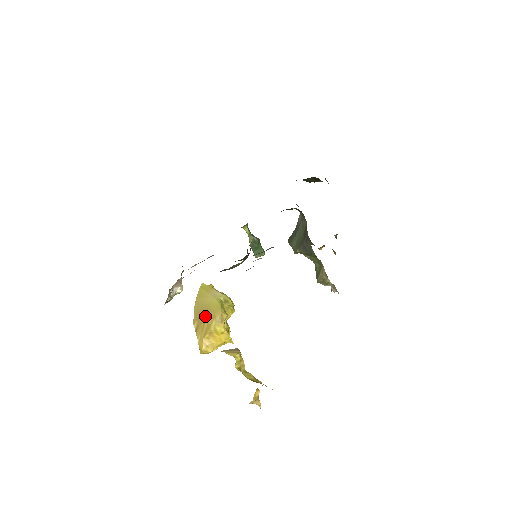
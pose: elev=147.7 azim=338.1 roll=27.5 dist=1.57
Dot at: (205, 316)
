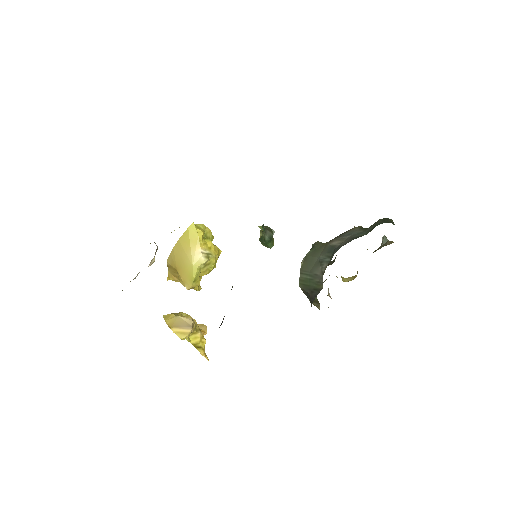
Dot at: (177, 272)
